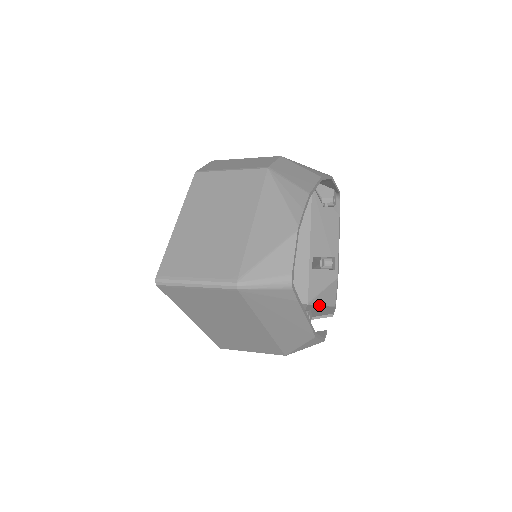
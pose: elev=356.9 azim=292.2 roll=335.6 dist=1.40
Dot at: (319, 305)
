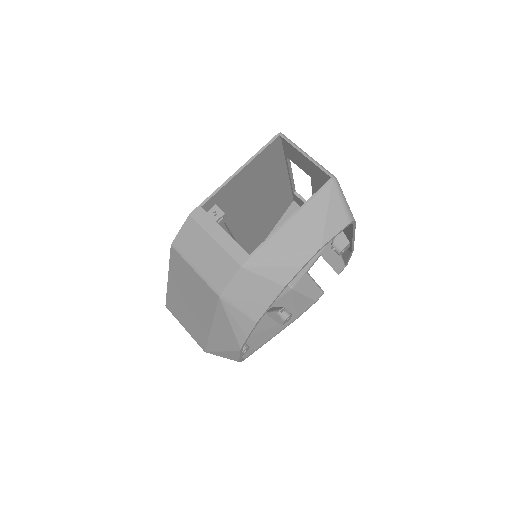
Dot at: occluded
